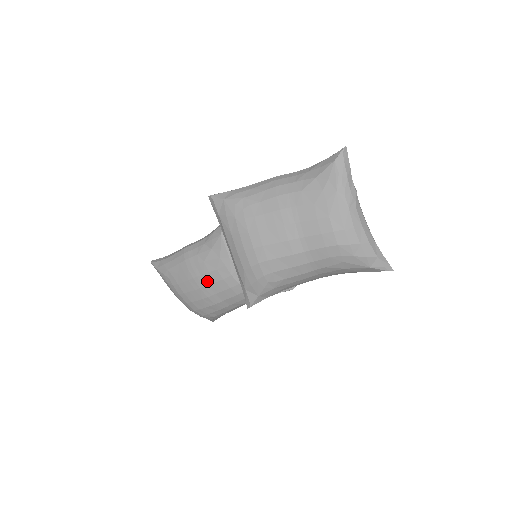
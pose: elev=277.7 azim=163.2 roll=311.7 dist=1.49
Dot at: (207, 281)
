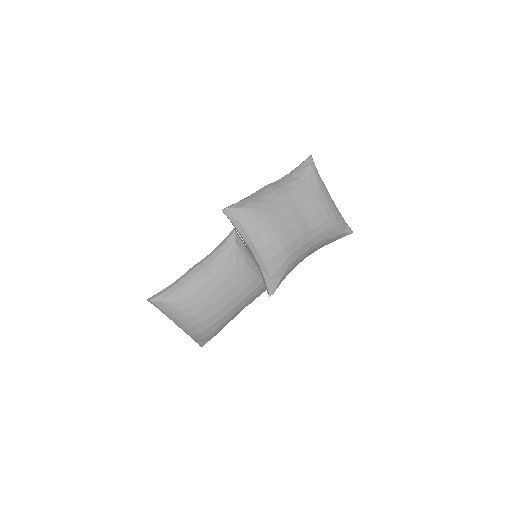
Dot at: (226, 288)
